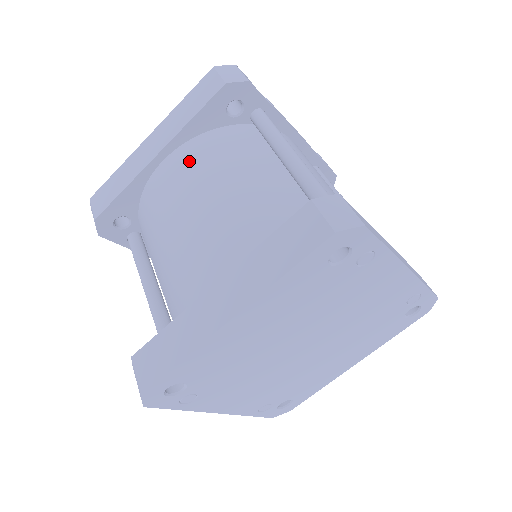
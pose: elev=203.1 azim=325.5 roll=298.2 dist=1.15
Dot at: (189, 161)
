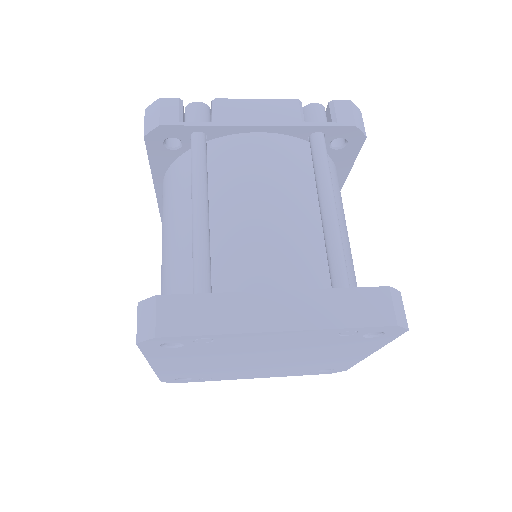
Dot at: (163, 200)
